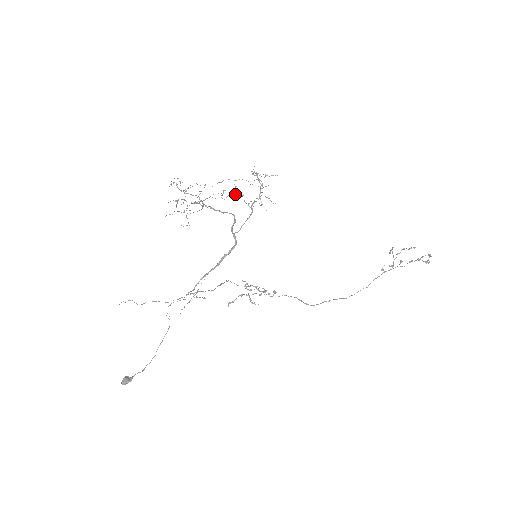
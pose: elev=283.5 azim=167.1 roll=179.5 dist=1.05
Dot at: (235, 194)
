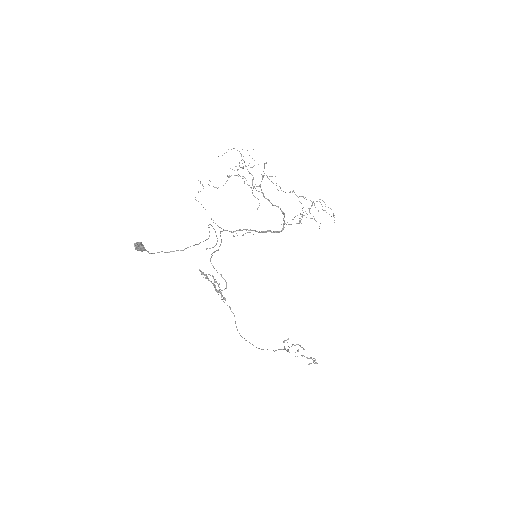
Dot at: (310, 200)
